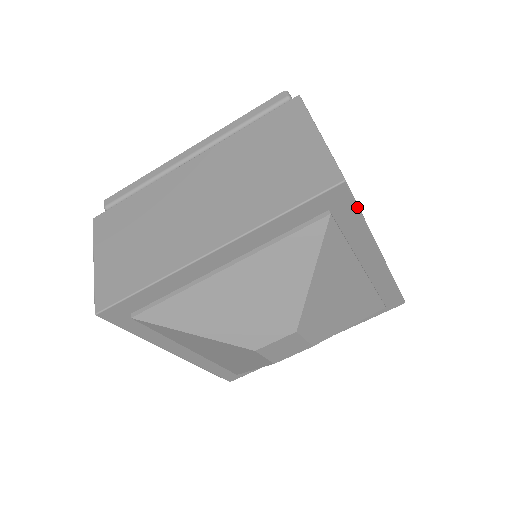
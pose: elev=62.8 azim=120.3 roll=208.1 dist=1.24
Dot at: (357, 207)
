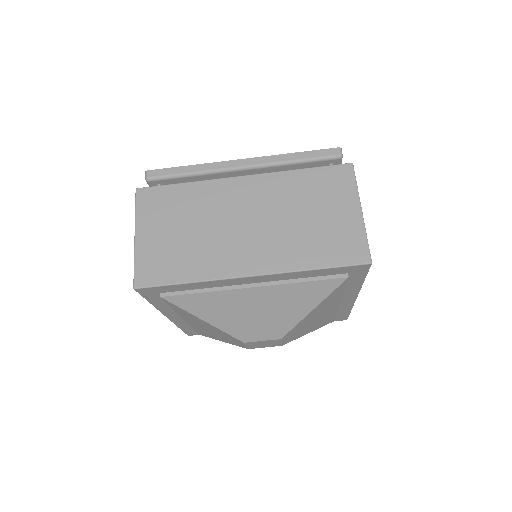
Dot at: (366, 275)
